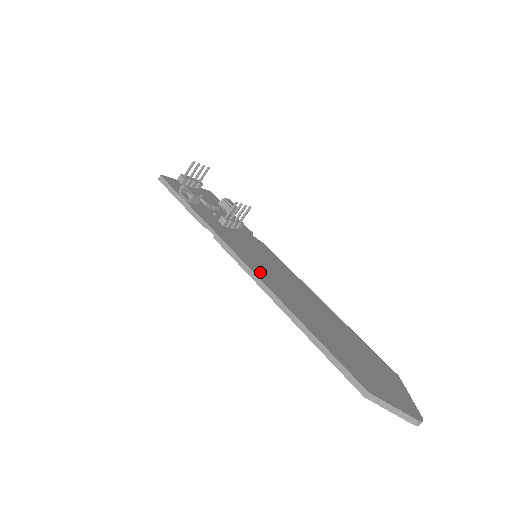
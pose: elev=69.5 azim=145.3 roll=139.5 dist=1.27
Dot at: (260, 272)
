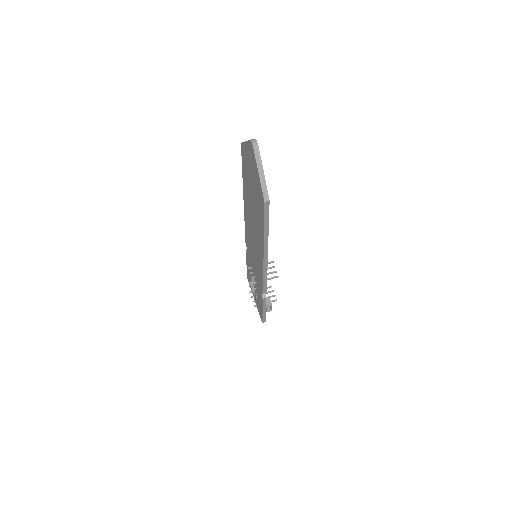
Dot at: occluded
